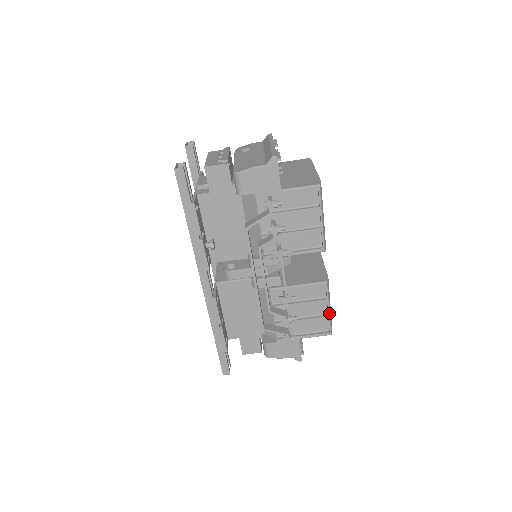
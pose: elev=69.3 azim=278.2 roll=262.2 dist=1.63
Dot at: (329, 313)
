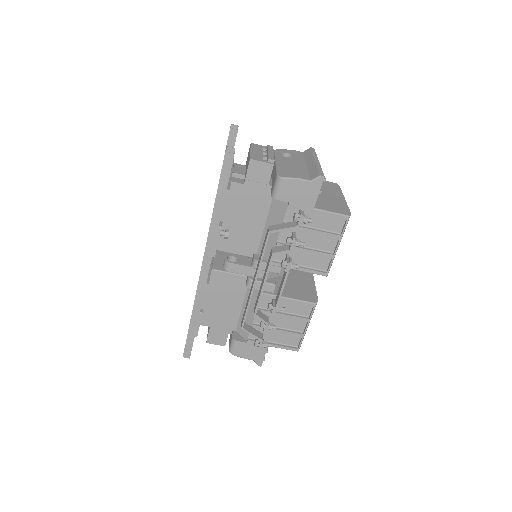
Dot at: (305, 332)
